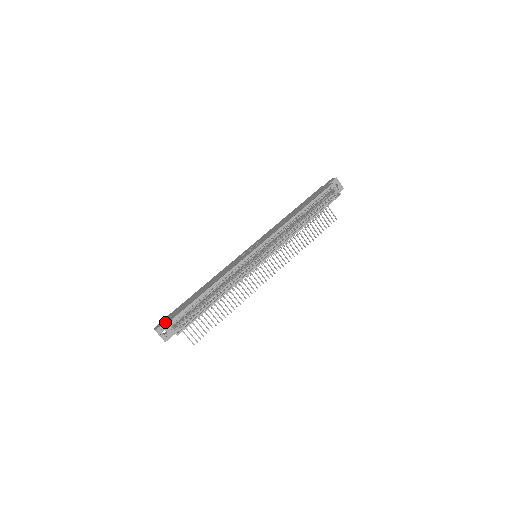
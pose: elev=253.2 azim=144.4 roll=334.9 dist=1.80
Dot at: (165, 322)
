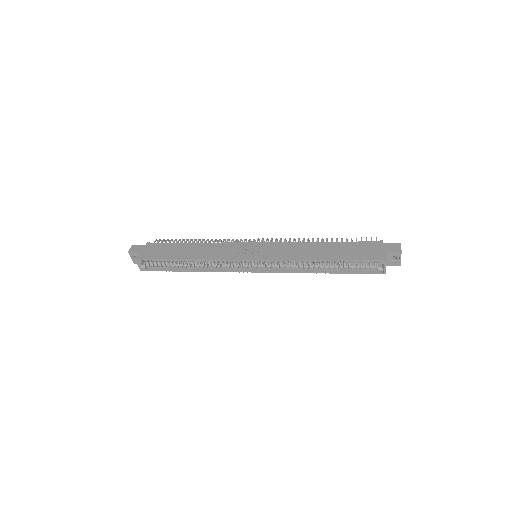
Dot at: (138, 253)
